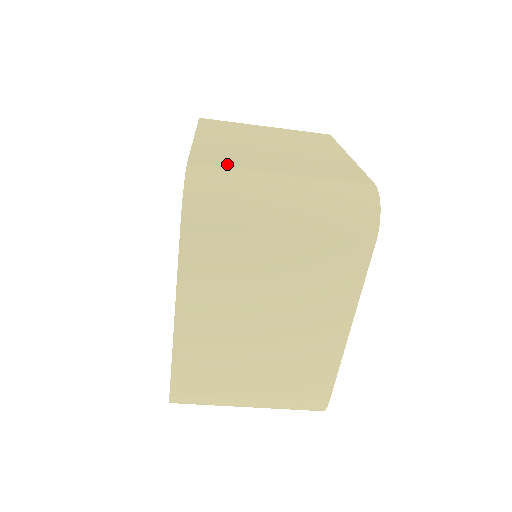
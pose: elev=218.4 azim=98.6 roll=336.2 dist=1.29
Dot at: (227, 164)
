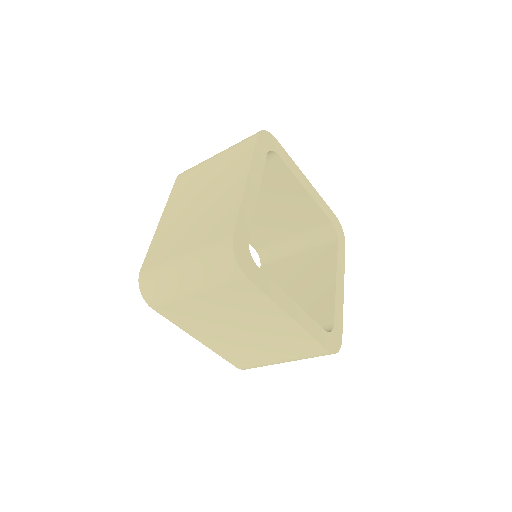
Dot at: (158, 261)
